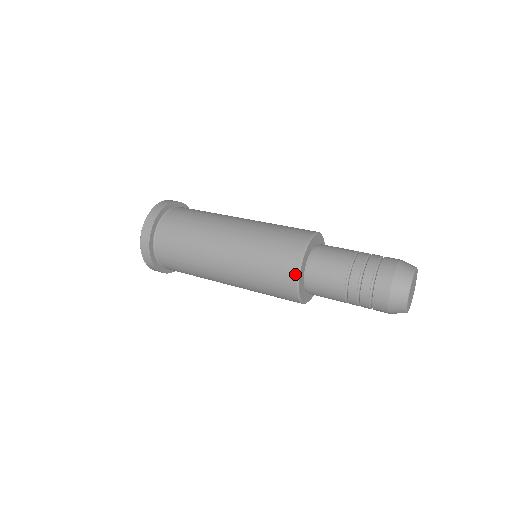
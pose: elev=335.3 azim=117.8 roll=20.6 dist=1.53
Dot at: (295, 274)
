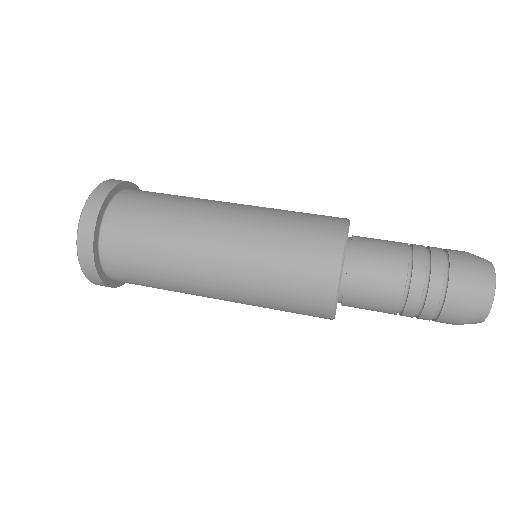
Dot at: occluded
